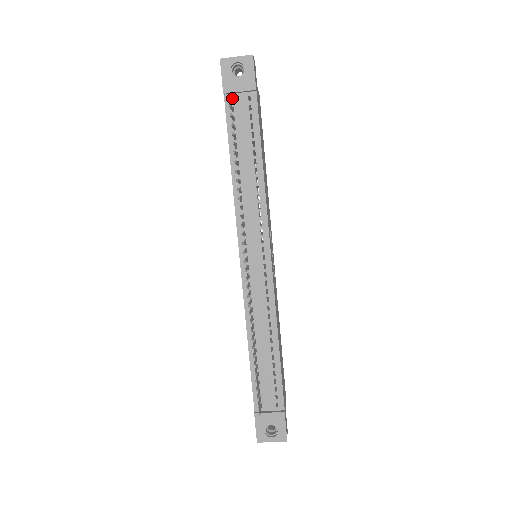
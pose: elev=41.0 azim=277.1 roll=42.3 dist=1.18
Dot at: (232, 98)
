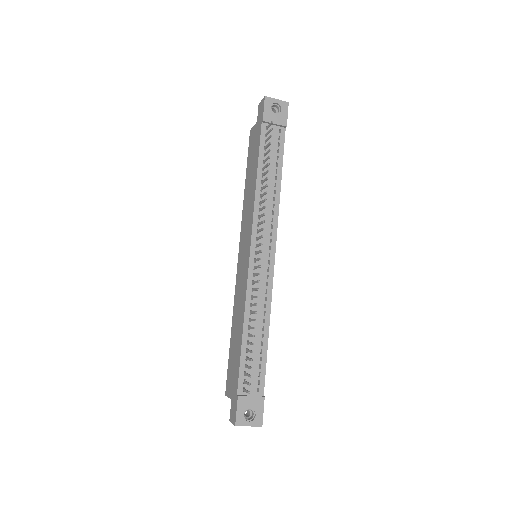
Dot at: (266, 127)
